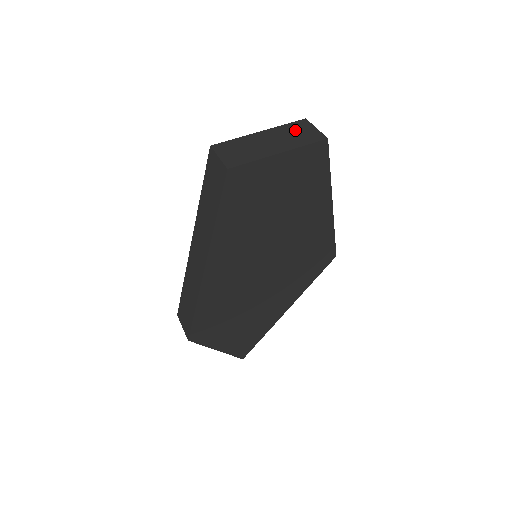
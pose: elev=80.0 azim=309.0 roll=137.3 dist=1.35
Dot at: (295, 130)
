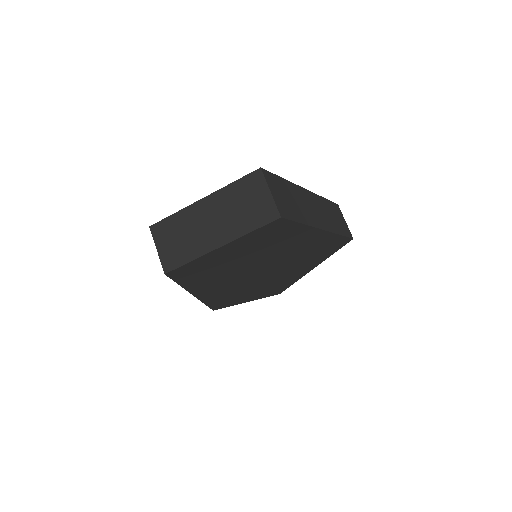
Dot at: (243, 196)
